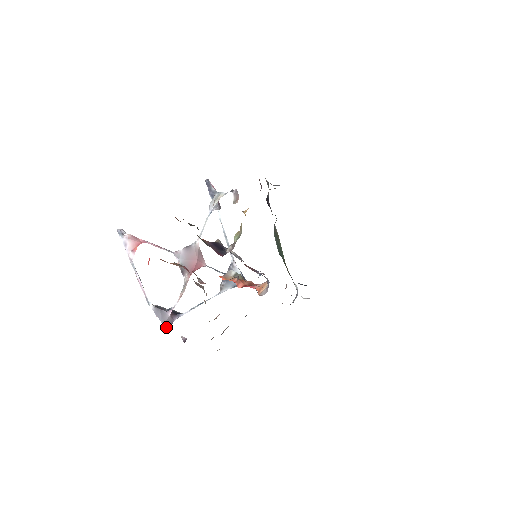
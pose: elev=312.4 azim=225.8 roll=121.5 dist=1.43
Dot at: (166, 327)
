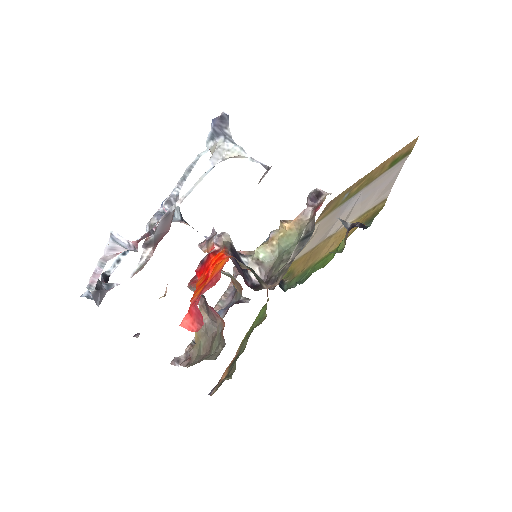
Dot at: occluded
